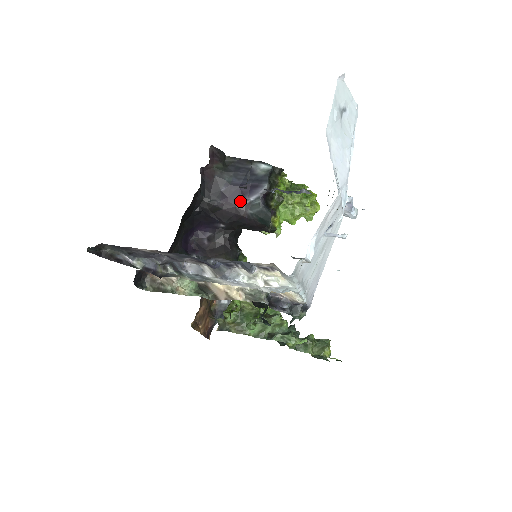
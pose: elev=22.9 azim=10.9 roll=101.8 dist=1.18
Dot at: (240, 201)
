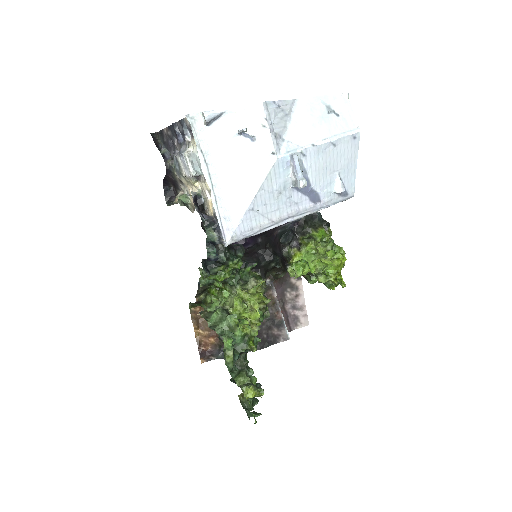
Dot at: occluded
